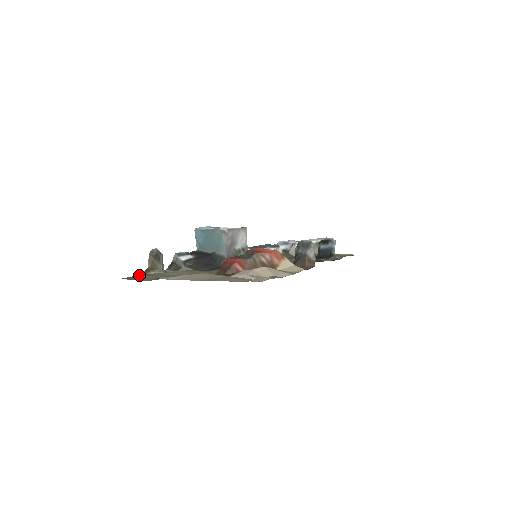
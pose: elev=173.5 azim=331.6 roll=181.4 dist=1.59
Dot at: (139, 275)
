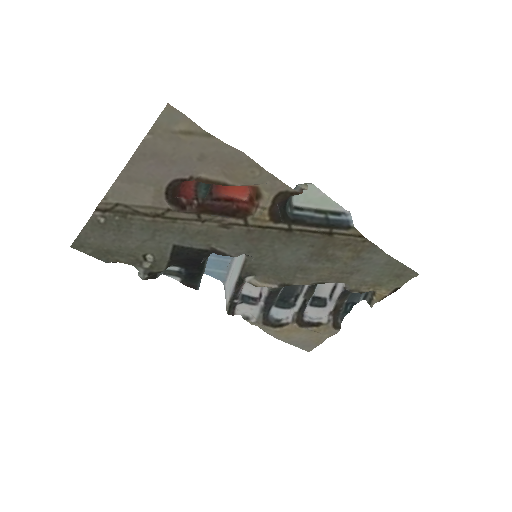
Dot at: (100, 258)
